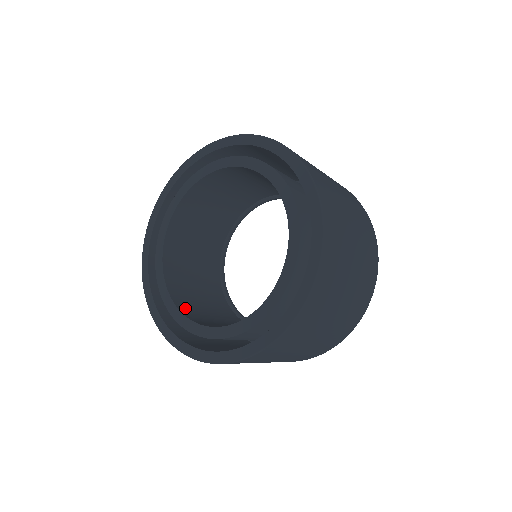
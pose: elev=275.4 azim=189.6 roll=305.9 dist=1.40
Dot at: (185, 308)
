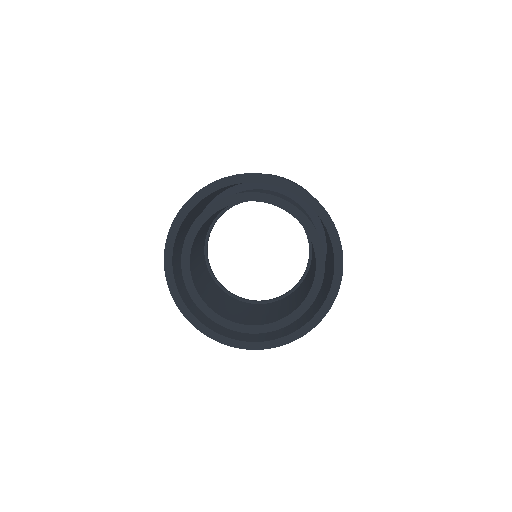
Dot at: (192, 257)
